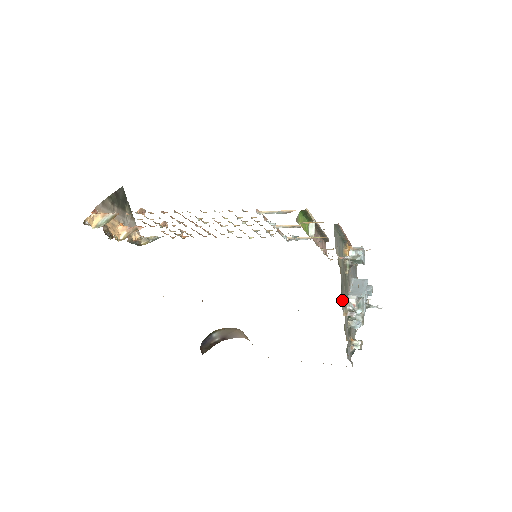
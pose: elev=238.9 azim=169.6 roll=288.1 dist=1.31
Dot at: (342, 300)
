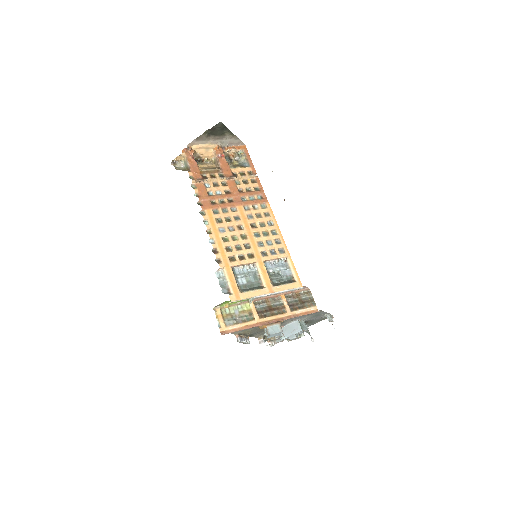
Dot at: (257, 335)
